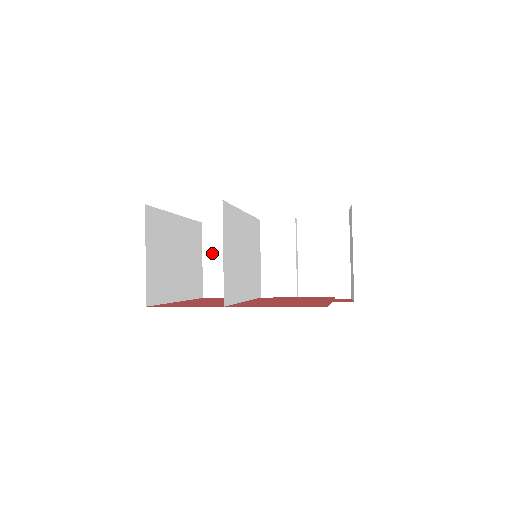
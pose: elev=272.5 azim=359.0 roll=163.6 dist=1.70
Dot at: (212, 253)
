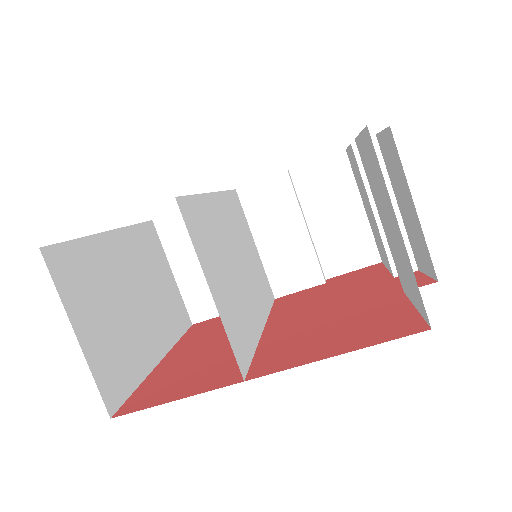
Dot at: (183, 259)
